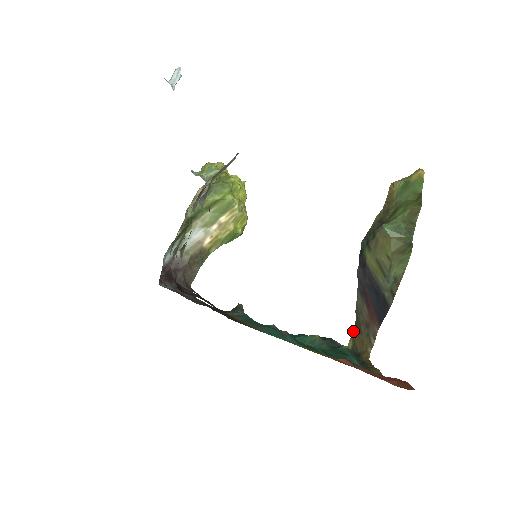
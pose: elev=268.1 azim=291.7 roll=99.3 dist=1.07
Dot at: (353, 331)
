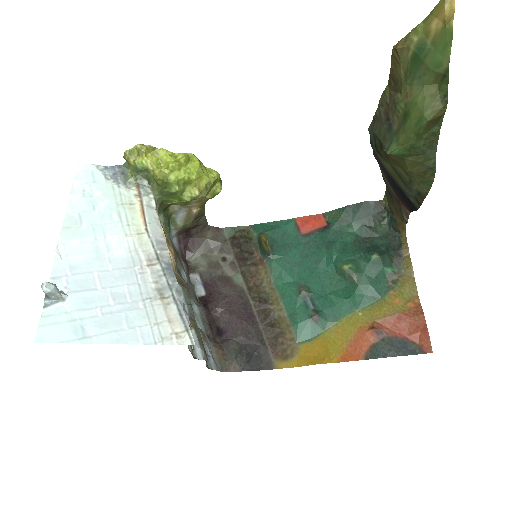
Dot at: (385, 191)
